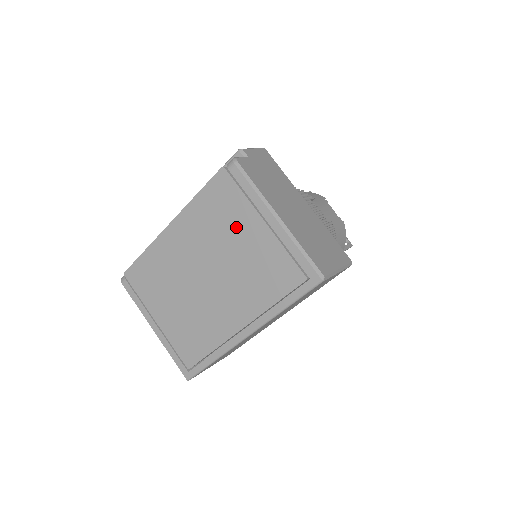
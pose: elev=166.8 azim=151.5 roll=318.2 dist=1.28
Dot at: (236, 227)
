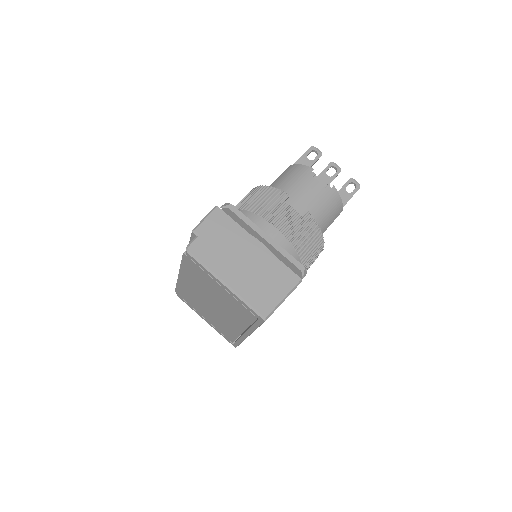
Dot at: (209, 284)
